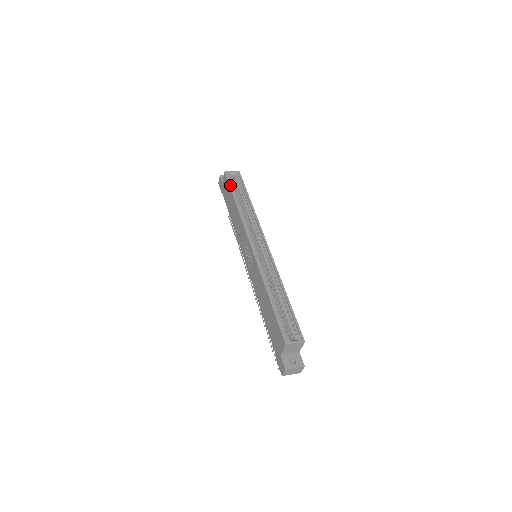
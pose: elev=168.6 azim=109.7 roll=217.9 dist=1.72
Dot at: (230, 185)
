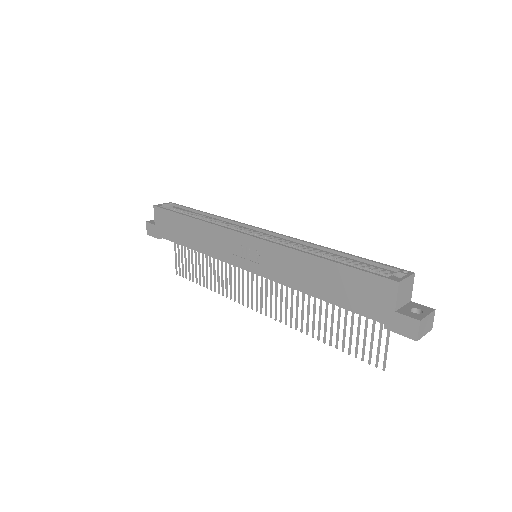
Dot at: (170, 210)
